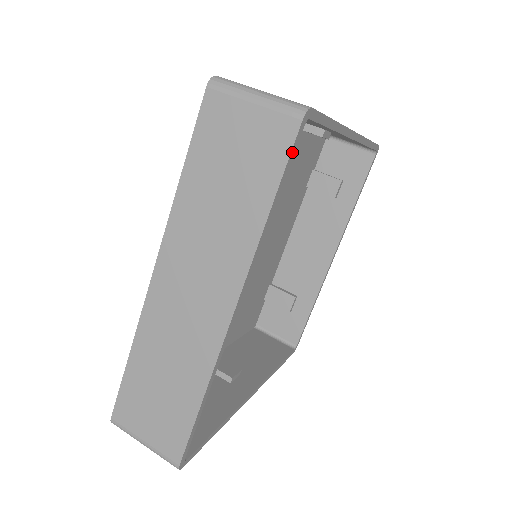
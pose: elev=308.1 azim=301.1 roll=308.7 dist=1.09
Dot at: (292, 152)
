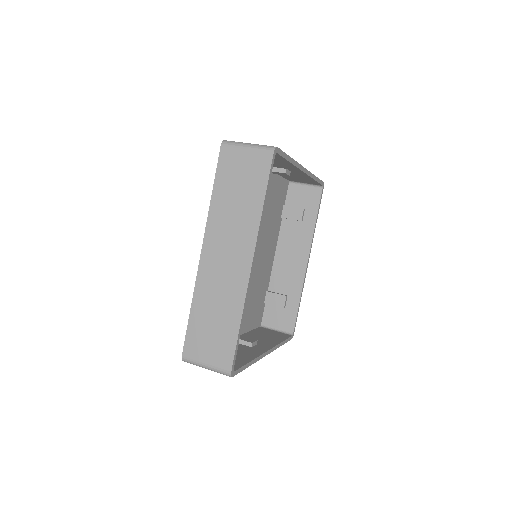
Dot at: (271, 170)
